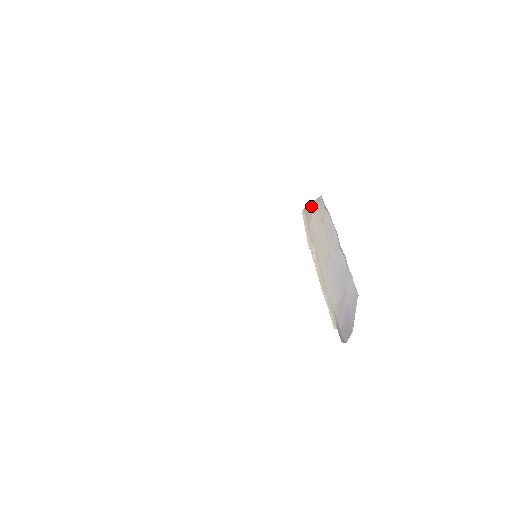
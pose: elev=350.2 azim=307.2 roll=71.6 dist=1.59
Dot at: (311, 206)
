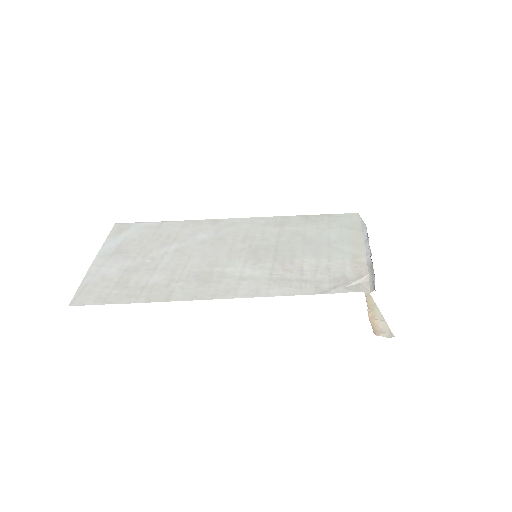
Dot at: occluded
